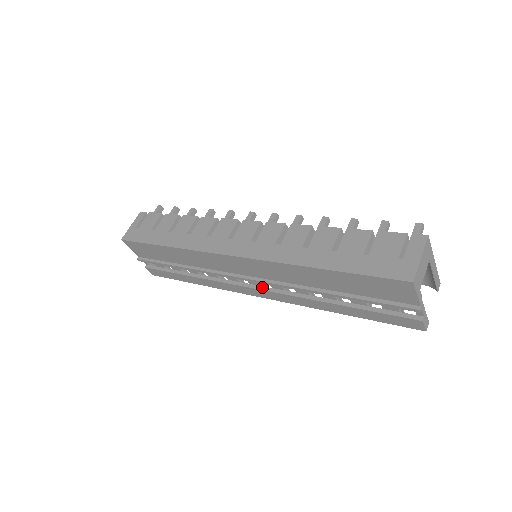
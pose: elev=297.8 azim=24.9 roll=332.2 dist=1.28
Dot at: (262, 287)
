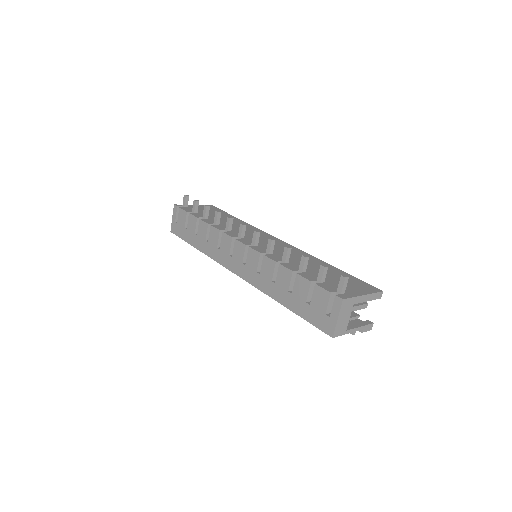
Dot at: occluded
